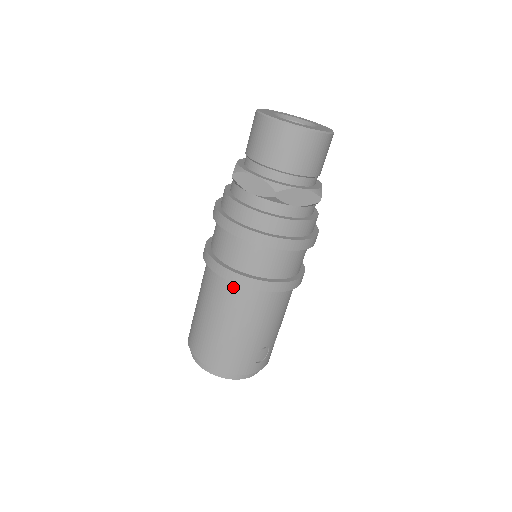
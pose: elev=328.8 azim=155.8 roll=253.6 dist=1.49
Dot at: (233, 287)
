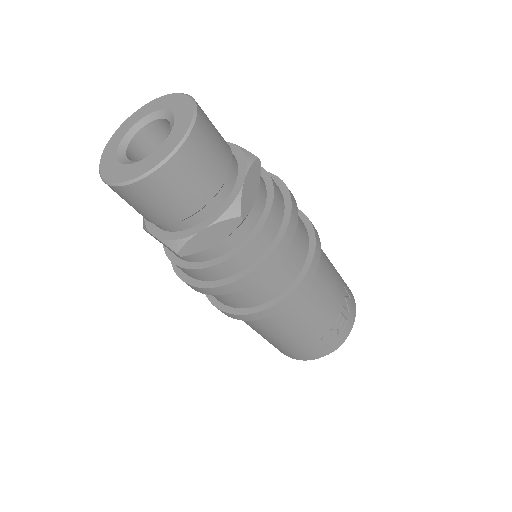
Dot at: occluded
